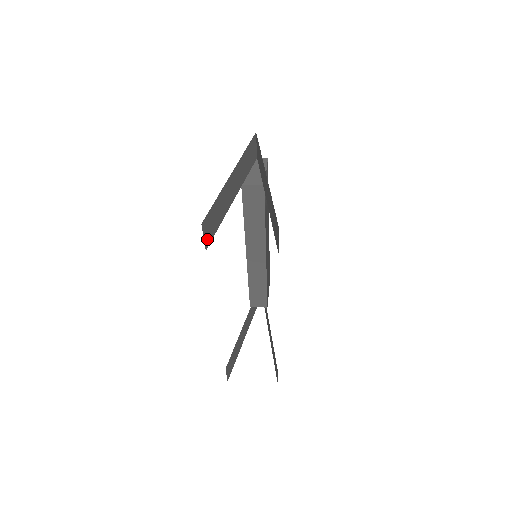
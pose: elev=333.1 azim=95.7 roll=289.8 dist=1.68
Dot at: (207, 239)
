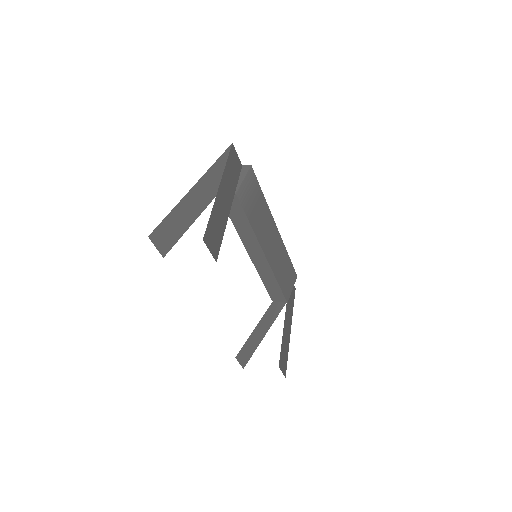
Dot at: (163, 248)
